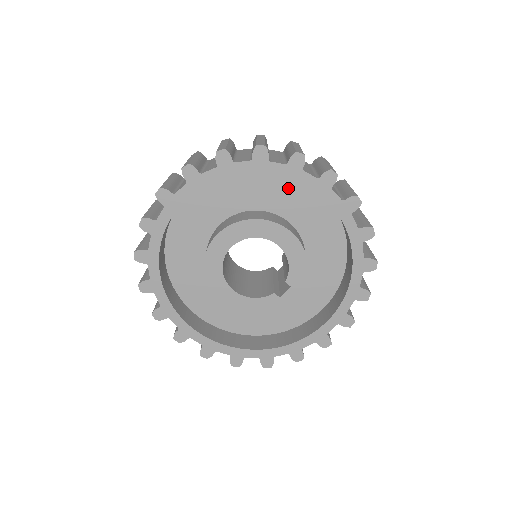
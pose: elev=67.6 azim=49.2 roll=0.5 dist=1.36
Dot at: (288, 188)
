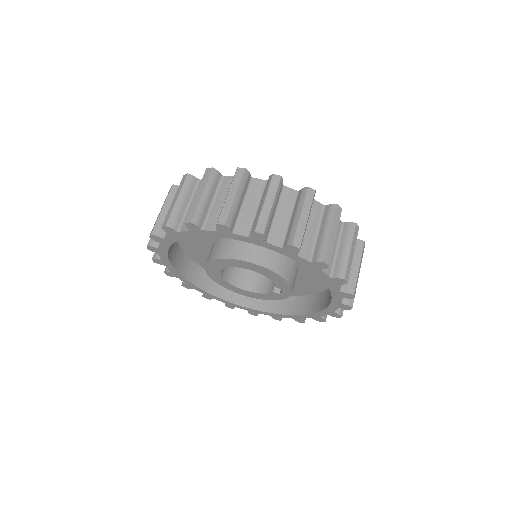
Dot at: occluded
